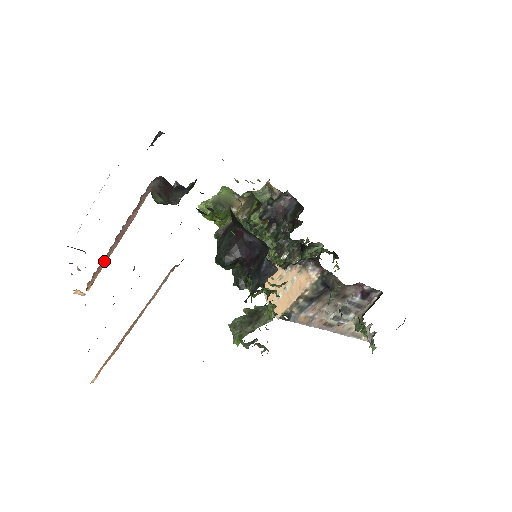
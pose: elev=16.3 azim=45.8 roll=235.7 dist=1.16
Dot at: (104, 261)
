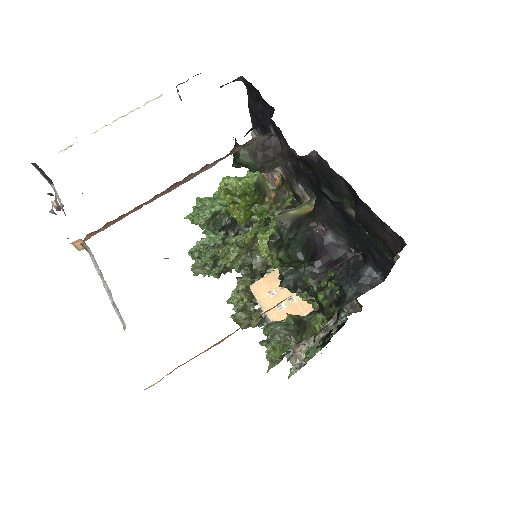
Dot at: (133, 210)
